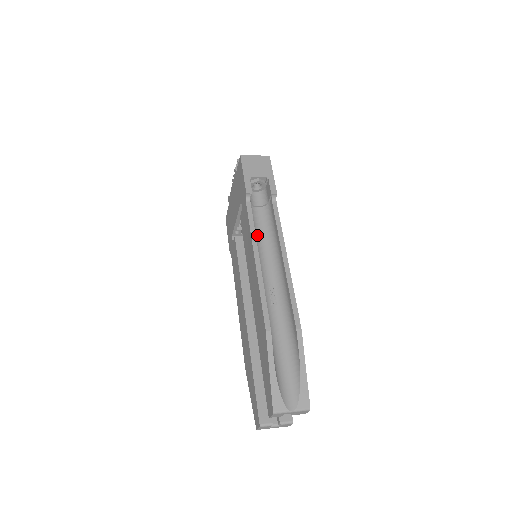
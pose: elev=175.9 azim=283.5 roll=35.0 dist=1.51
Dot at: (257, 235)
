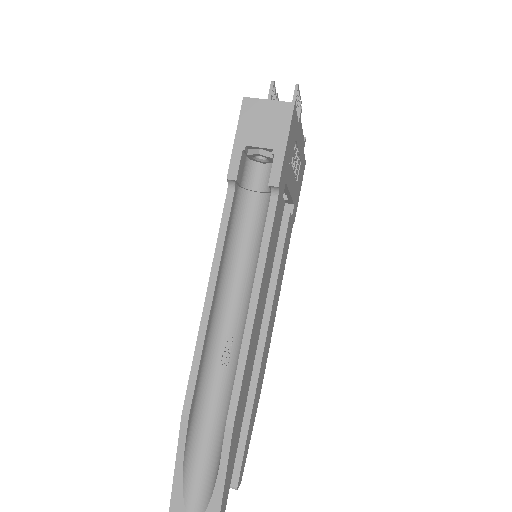
Dot at: (238, 245)
